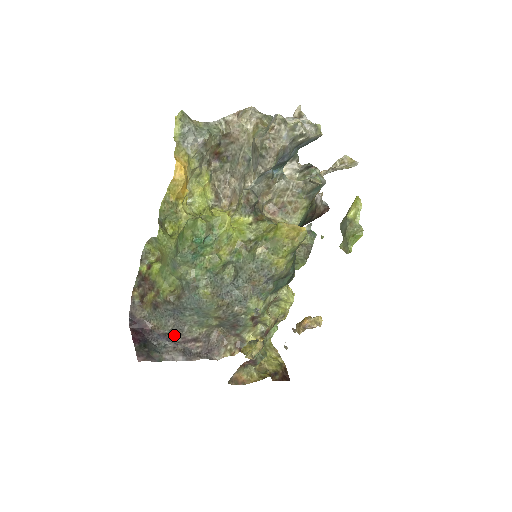
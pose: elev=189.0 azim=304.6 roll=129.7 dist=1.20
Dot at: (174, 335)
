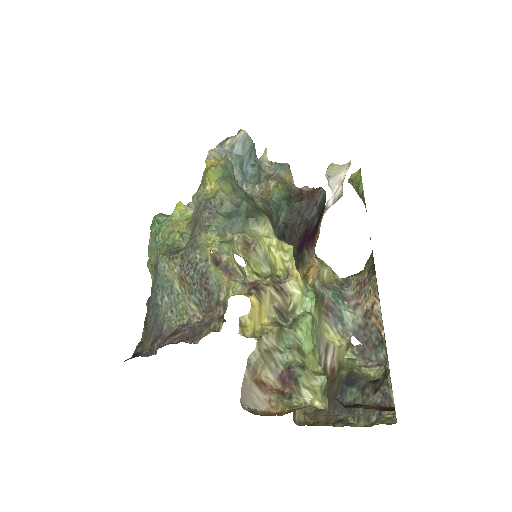
Dot at: (156, 341)
